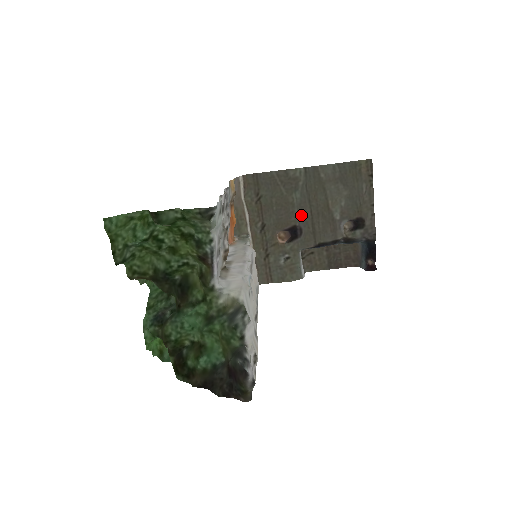
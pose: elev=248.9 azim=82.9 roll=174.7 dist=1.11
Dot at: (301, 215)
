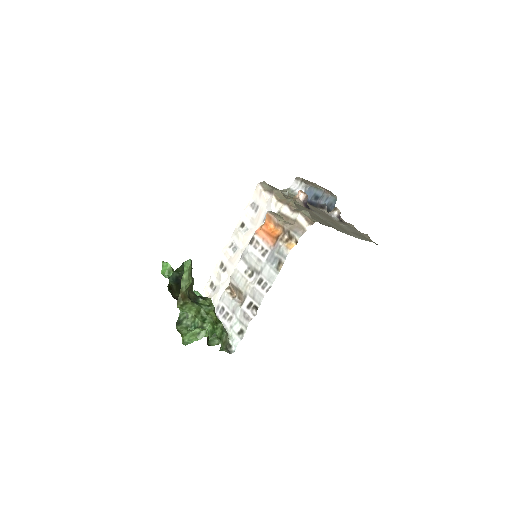
Dot at: (319, 215)
